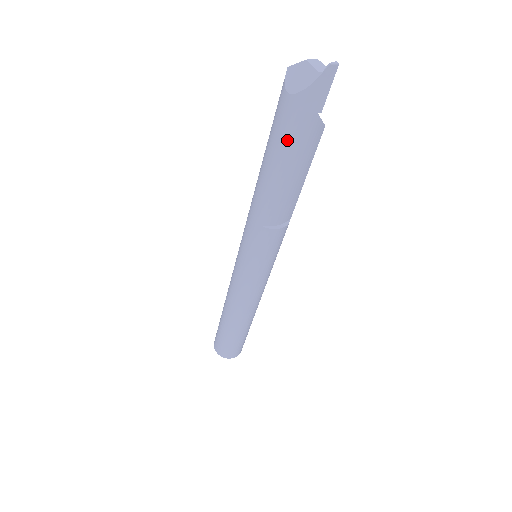
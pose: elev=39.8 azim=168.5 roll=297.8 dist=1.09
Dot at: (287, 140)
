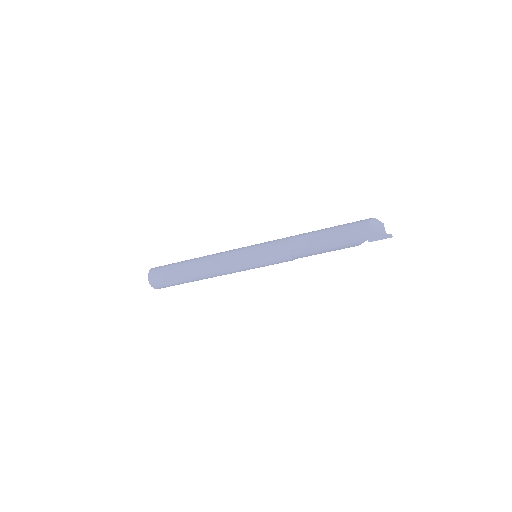
Dot at: (348, 236)
